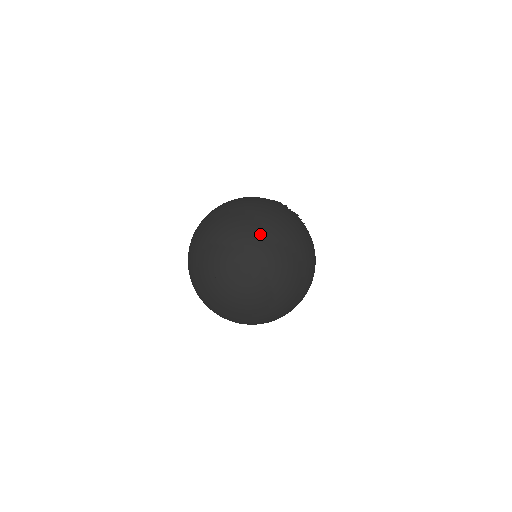
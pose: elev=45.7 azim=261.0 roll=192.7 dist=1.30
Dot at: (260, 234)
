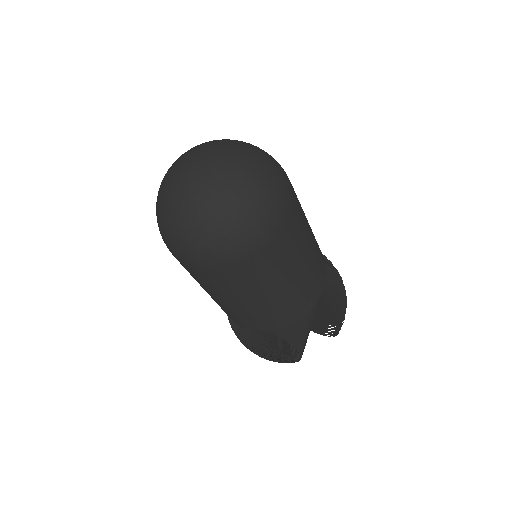
Dot at: (199, 145)
